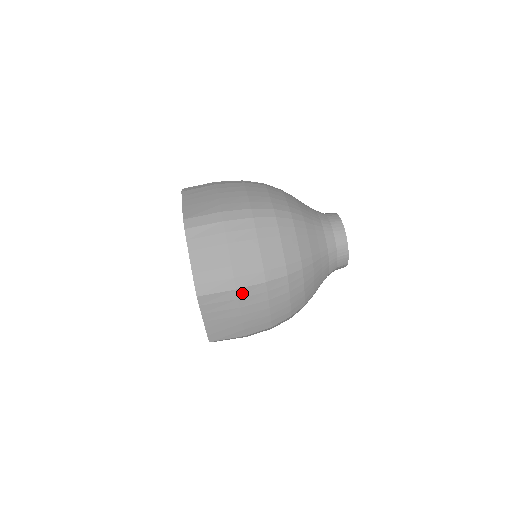
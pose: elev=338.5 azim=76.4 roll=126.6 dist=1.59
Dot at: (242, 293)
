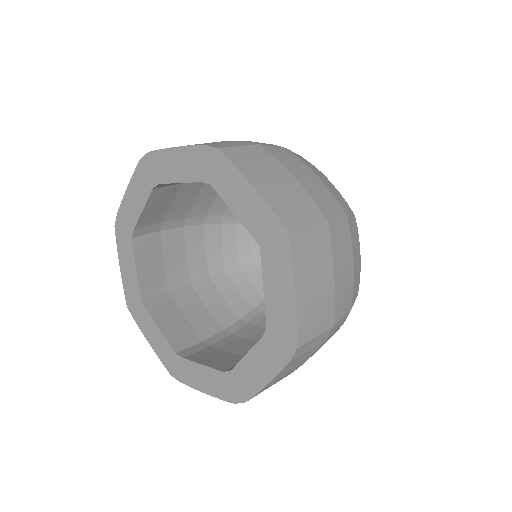
Dot at: (271, 150)
